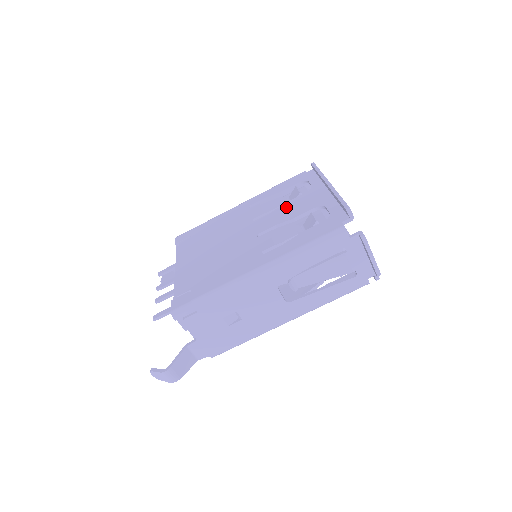
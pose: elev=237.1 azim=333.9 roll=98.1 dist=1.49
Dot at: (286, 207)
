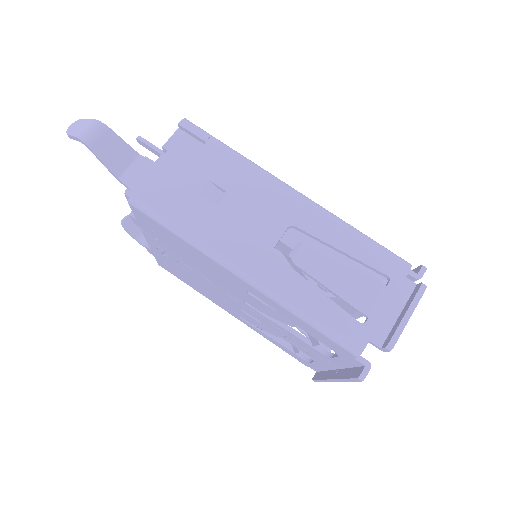
Dot at: occluded
